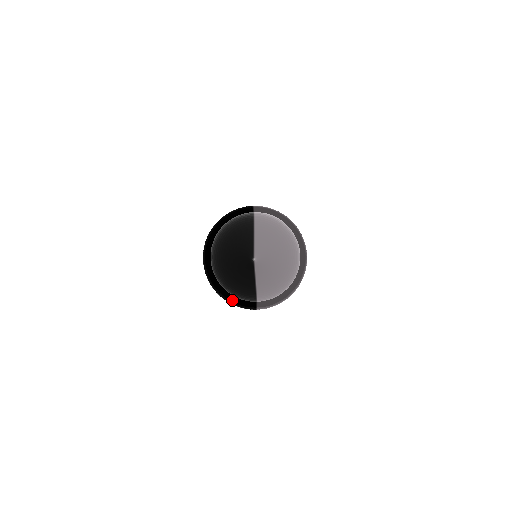
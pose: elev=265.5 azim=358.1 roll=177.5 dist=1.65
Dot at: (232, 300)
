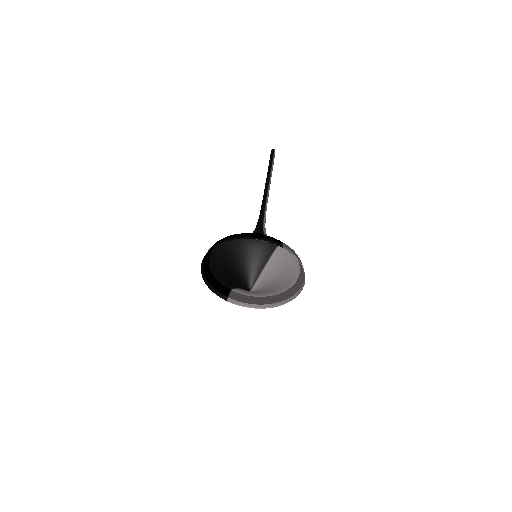
Dot at: (212, 282)
